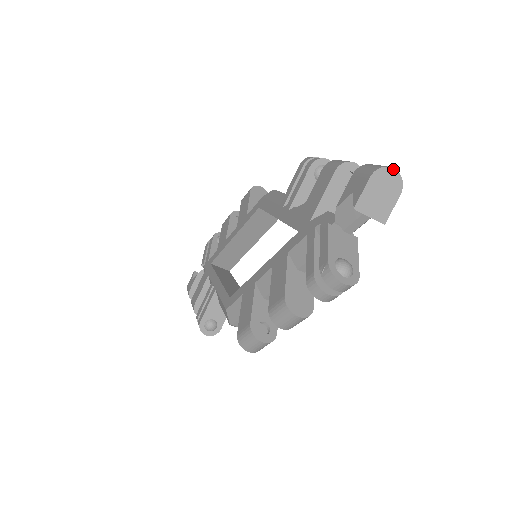
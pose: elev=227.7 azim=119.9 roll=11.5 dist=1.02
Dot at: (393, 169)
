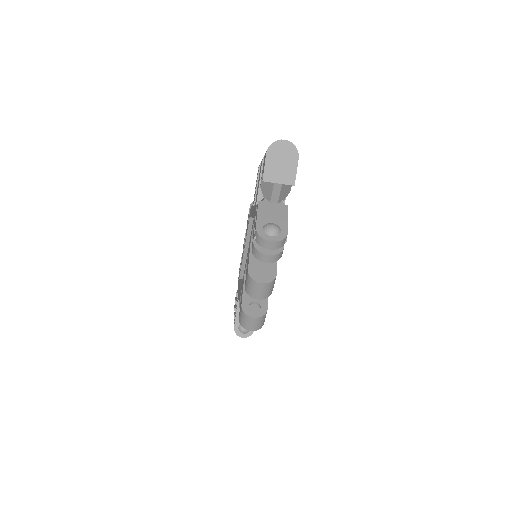
Dot at: (284, 140)
